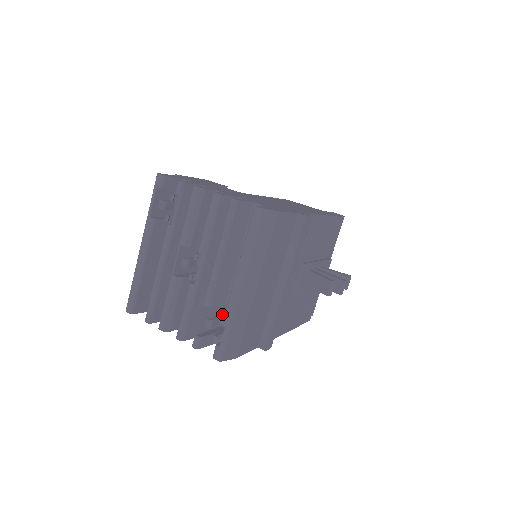
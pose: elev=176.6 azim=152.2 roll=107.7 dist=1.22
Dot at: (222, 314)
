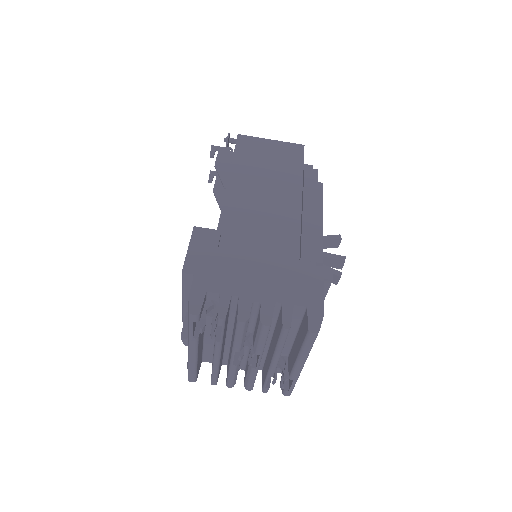
Dot at: (285, 376)
